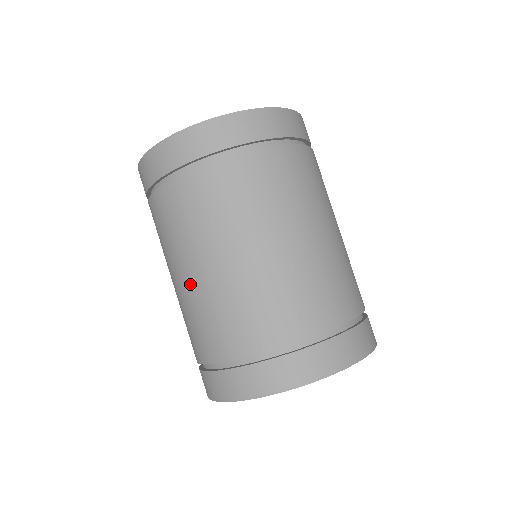
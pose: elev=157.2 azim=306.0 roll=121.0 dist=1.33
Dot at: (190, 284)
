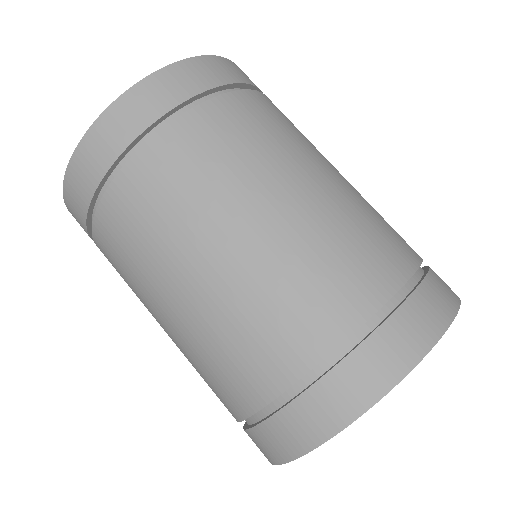
Dot at: (174, 329)
